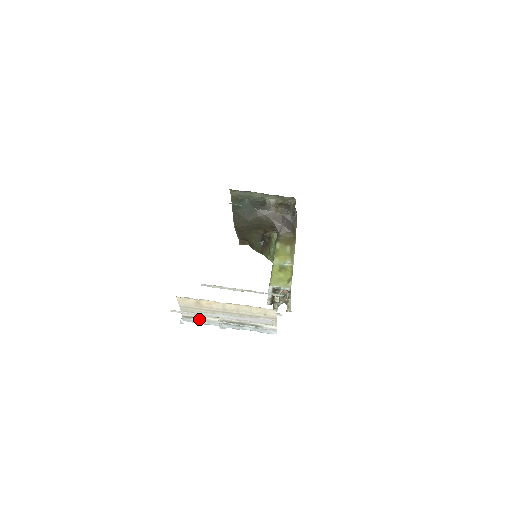
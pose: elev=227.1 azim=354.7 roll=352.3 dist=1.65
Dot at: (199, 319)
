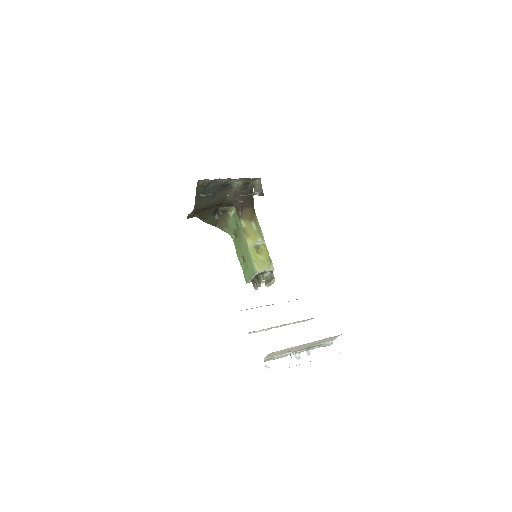
Dot at: (277, 357)
